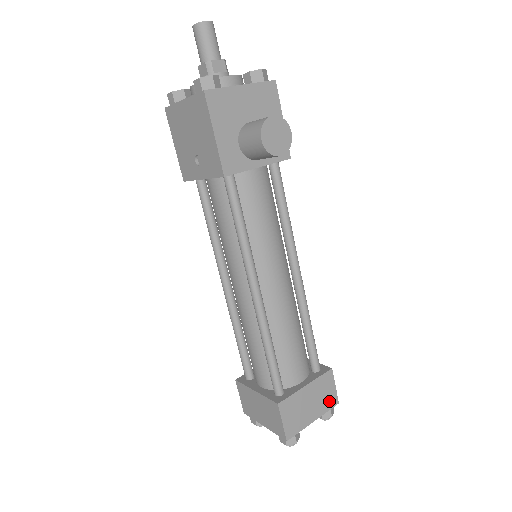
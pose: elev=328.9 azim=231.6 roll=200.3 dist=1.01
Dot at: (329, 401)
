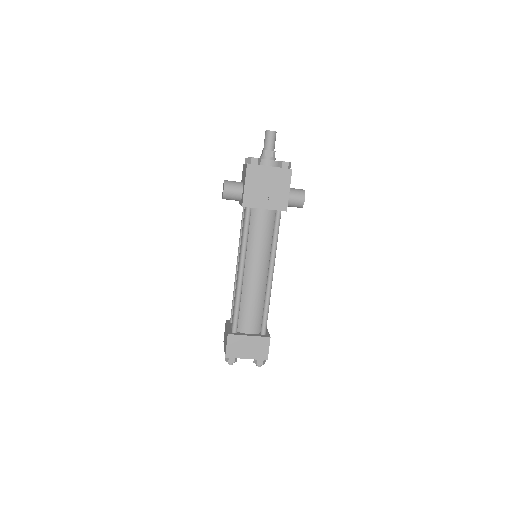
Dot at: occluded
